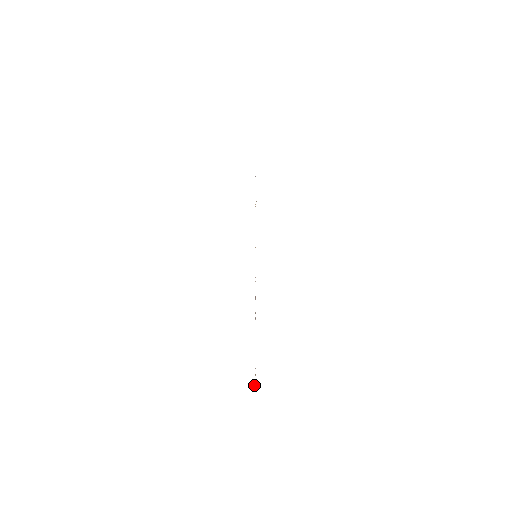
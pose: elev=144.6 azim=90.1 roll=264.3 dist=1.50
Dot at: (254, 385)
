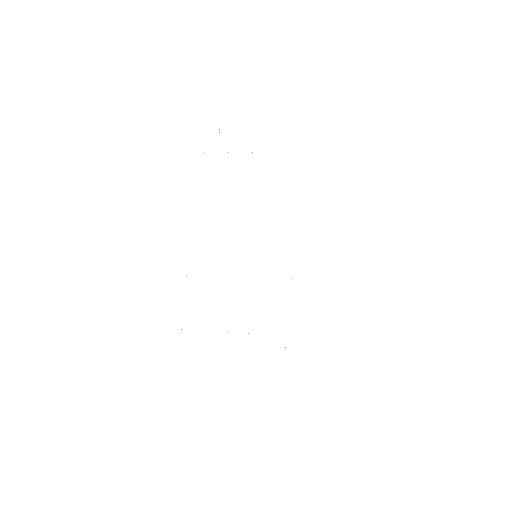
Dot at: occluded
